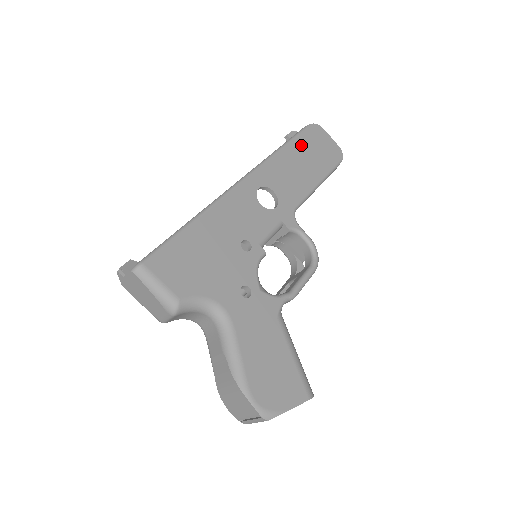
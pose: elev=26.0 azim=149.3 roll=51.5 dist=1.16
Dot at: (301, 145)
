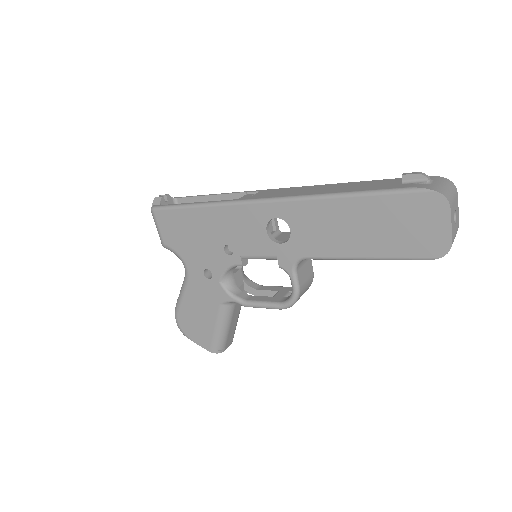
Dot at: (379, 207)
